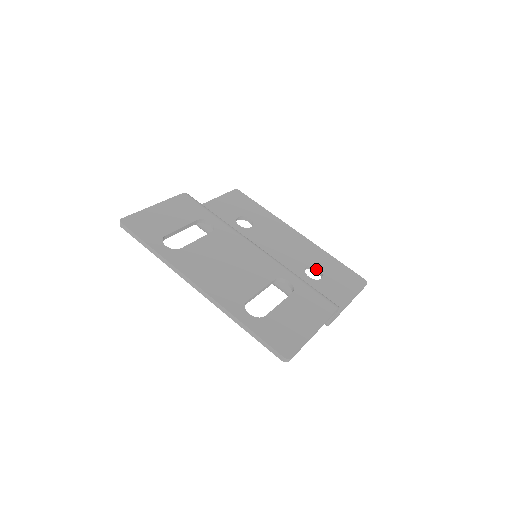
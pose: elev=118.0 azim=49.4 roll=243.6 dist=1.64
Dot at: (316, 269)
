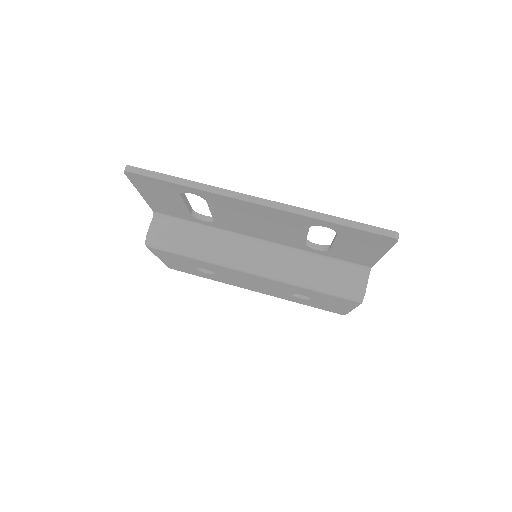
Dot at: (300, 295)
